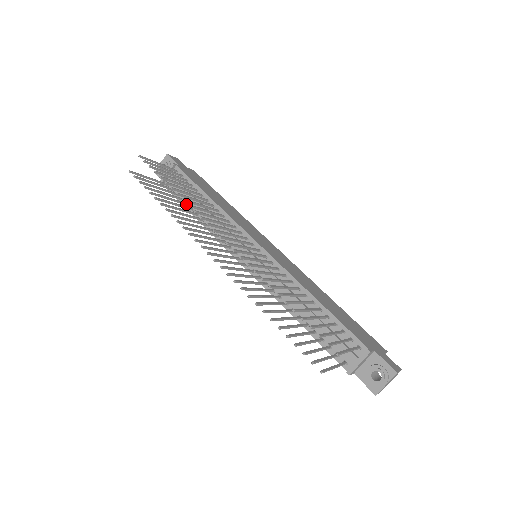
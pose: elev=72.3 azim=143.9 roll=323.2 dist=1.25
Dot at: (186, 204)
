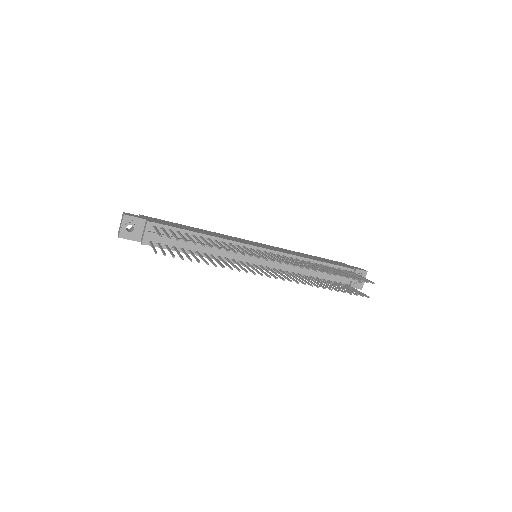
Dot at: (182, 249)
